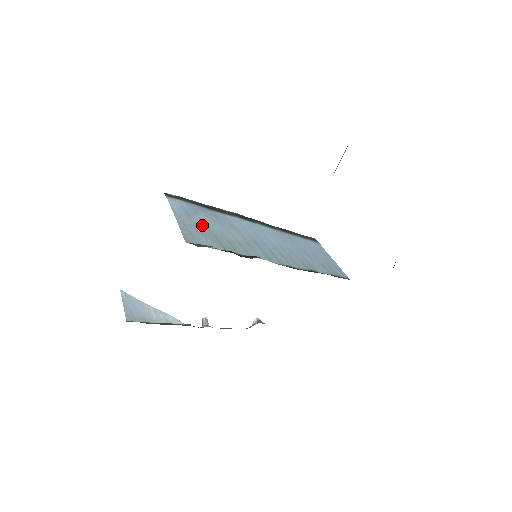
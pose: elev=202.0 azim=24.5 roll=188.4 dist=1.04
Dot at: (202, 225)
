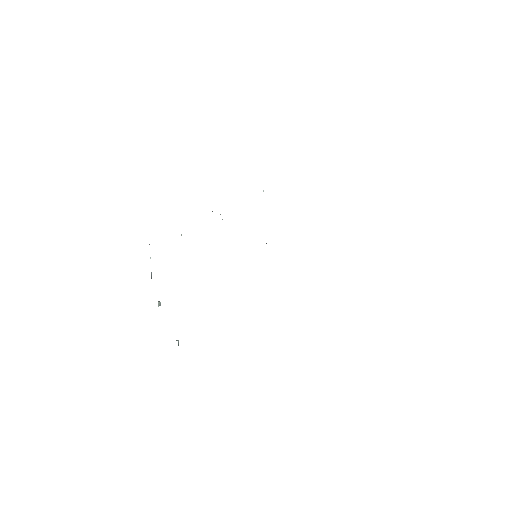
Dot at: occluded
